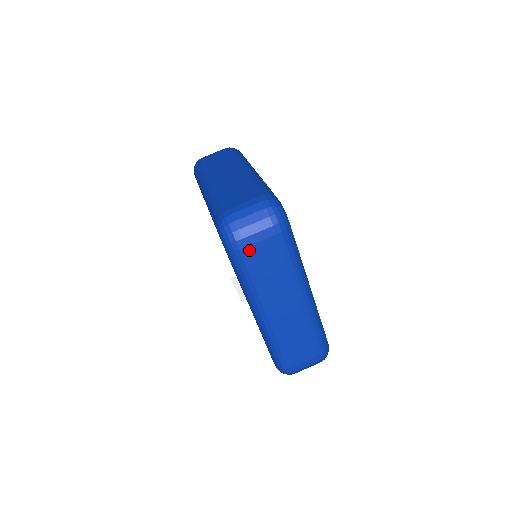
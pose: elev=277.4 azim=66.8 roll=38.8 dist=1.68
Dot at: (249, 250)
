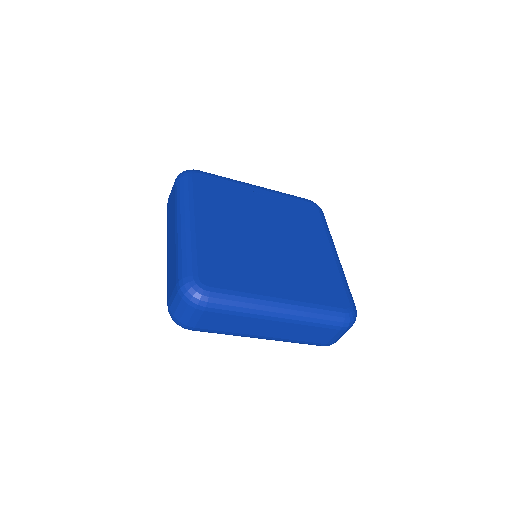
Dot at: (199, 327)
